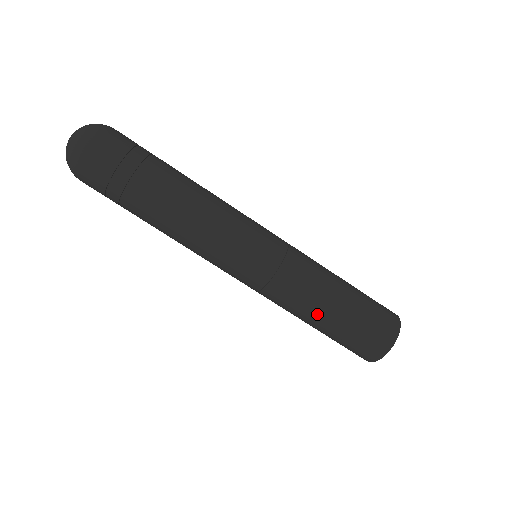
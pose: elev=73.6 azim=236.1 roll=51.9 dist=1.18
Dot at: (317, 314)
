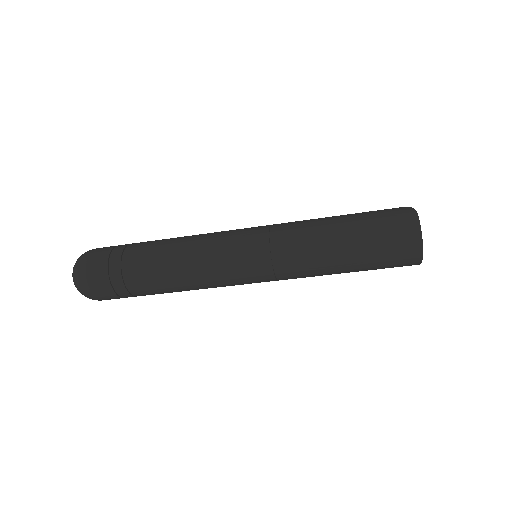
Dot at: occluded
